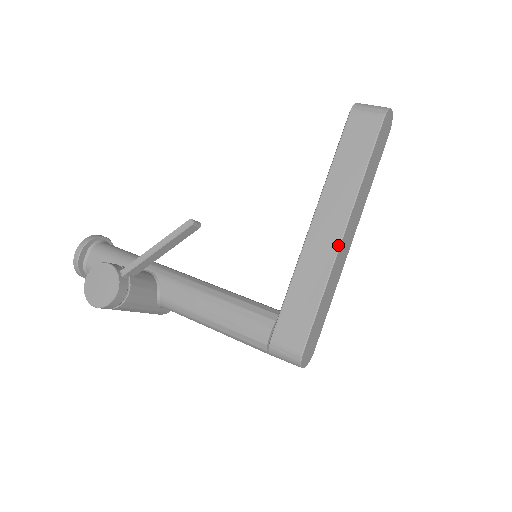
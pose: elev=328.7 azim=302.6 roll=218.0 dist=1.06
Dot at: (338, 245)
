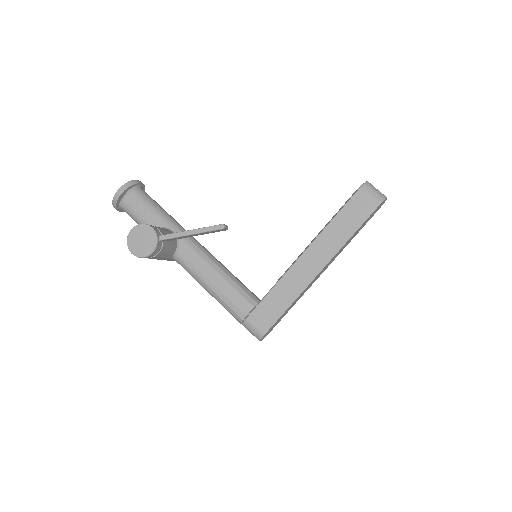
Dot at: (314, 277)
